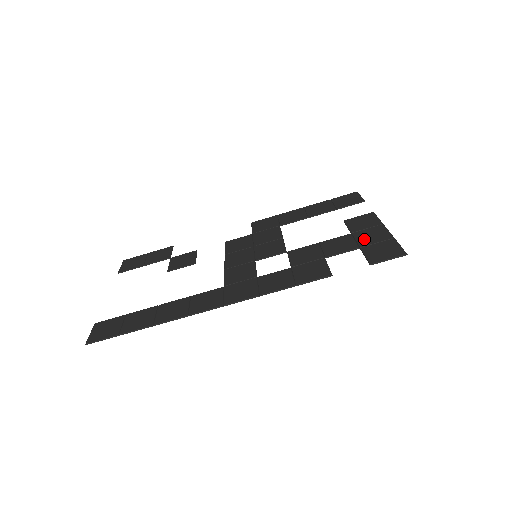
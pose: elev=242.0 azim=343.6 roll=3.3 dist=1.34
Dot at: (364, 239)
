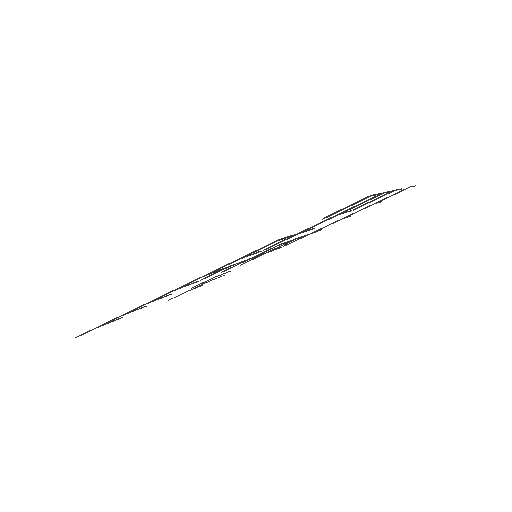
Dot at: occluded
